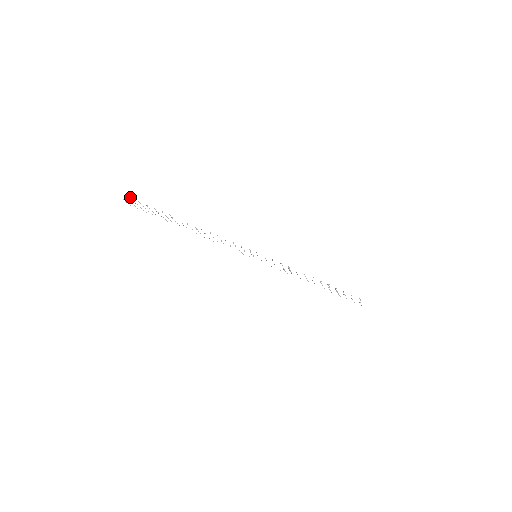
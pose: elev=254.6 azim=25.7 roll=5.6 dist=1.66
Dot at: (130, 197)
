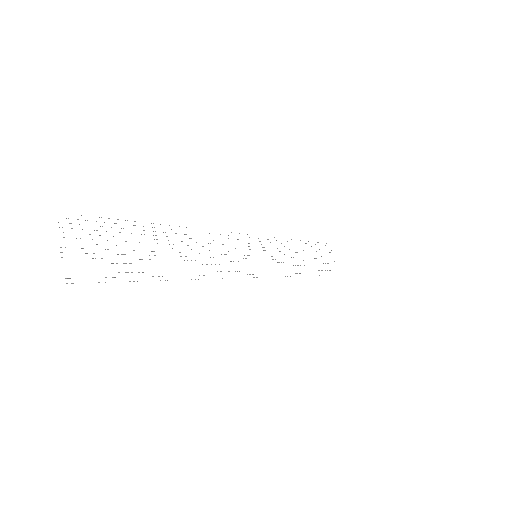
Dot at: occluded
